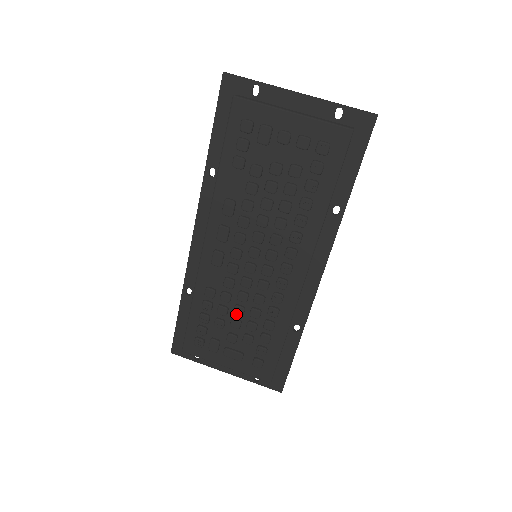
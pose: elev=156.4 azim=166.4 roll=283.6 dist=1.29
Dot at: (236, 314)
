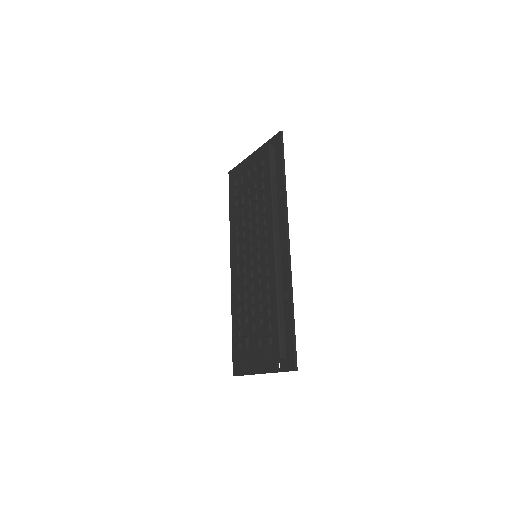
Dot at: (250, 304)
